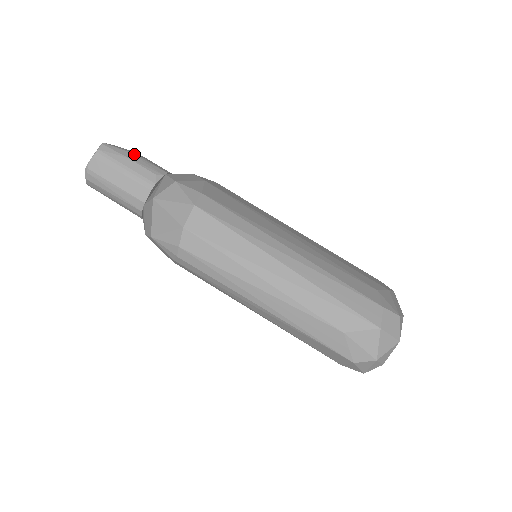
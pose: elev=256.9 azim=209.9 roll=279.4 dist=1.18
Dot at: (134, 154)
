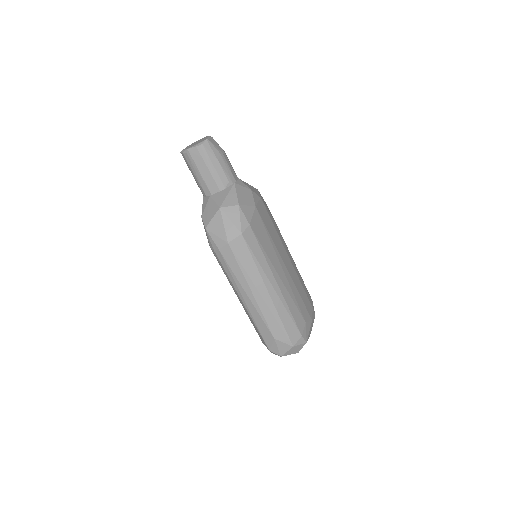
Dot at: (223, 157)
